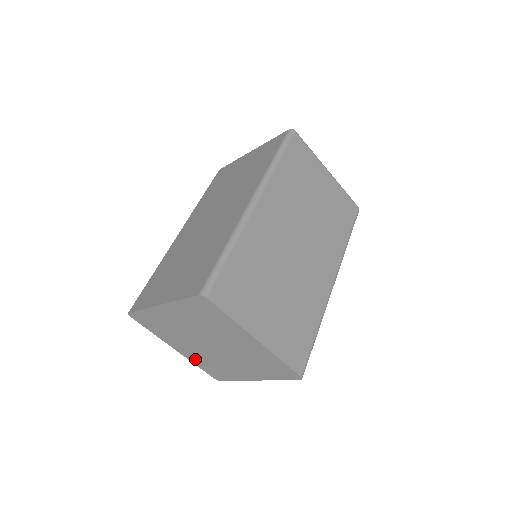
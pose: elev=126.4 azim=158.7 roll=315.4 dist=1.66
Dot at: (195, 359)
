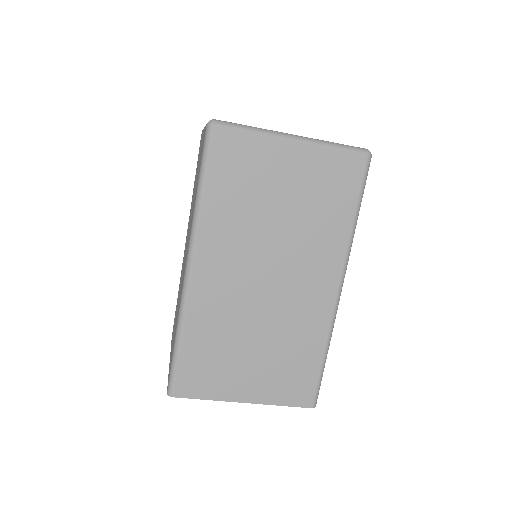
Dot at: occluded
